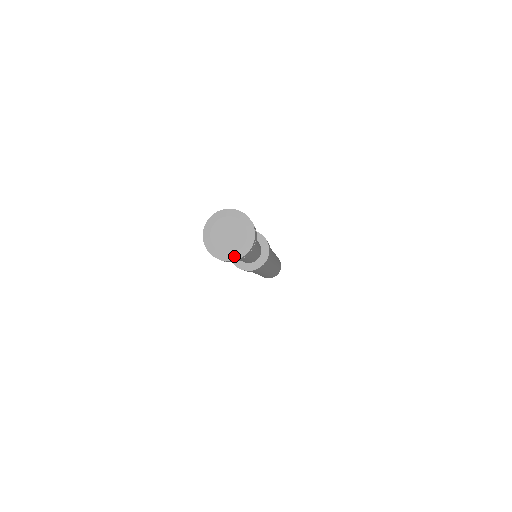
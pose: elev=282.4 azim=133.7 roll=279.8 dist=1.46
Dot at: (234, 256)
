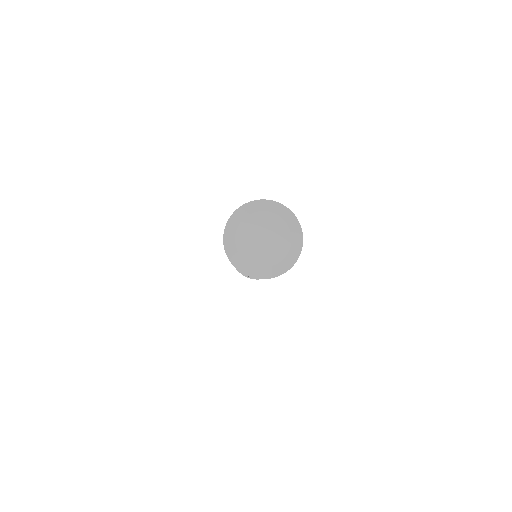
Dot at: (290, 259)
